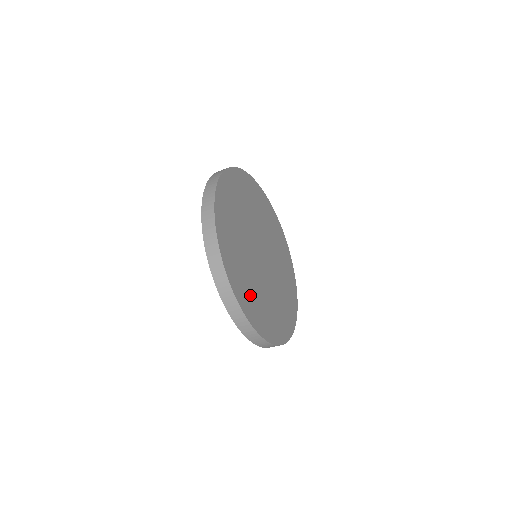
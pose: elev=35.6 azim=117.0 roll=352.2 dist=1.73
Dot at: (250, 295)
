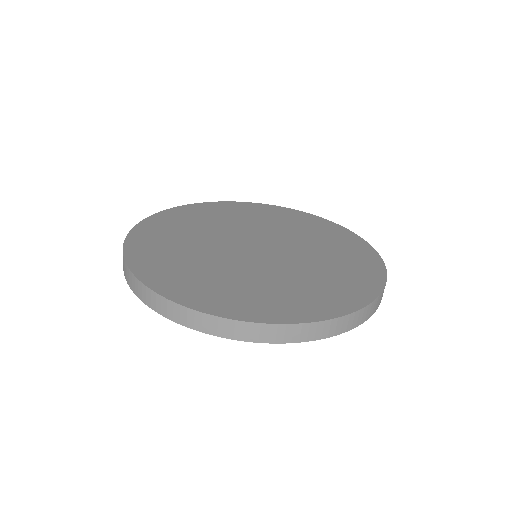
Dot at: (200, 283)
